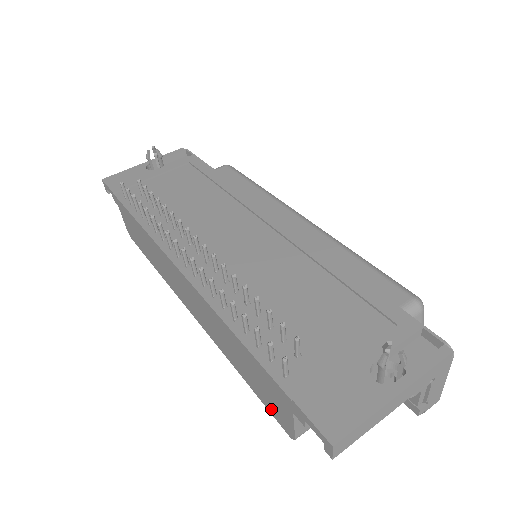
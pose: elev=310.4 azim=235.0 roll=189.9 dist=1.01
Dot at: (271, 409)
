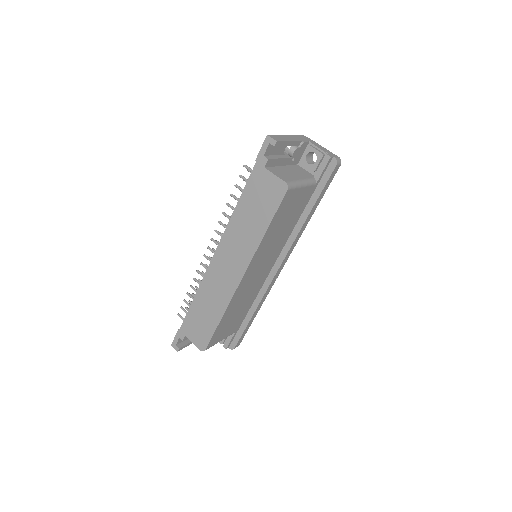
Dot at: (275, 201)
